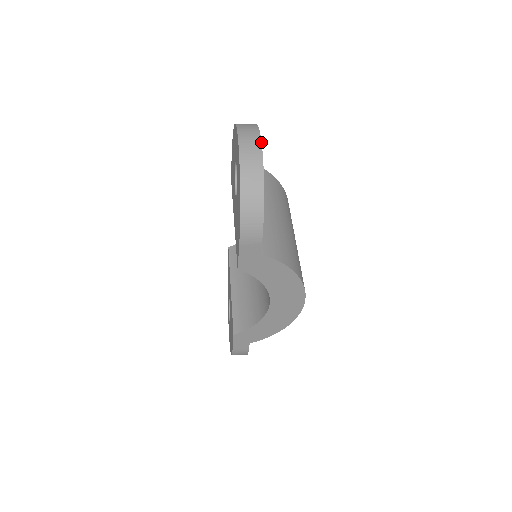
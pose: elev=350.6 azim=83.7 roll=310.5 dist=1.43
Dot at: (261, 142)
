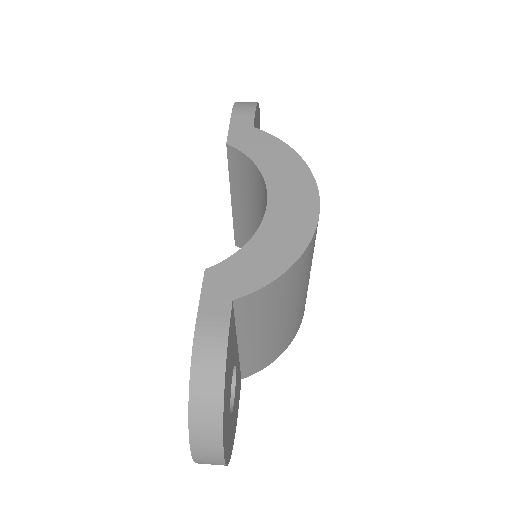
Dot at: occluded
